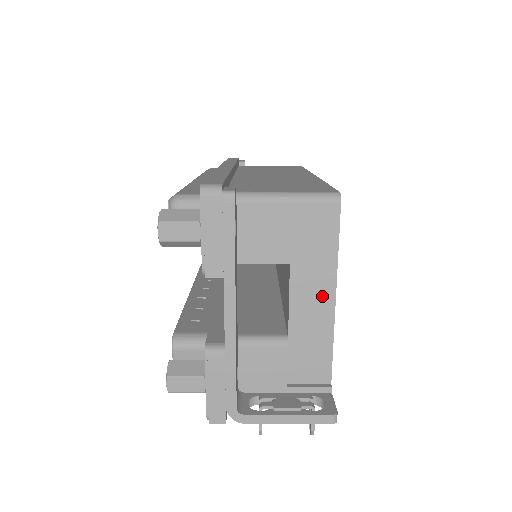
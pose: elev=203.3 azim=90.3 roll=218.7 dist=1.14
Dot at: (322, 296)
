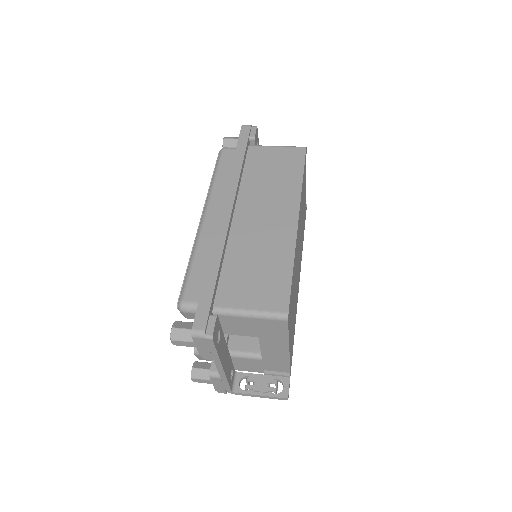
Dot at: (281, 348)
